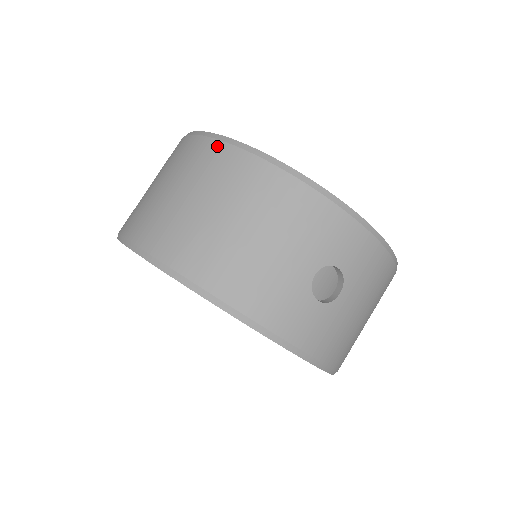
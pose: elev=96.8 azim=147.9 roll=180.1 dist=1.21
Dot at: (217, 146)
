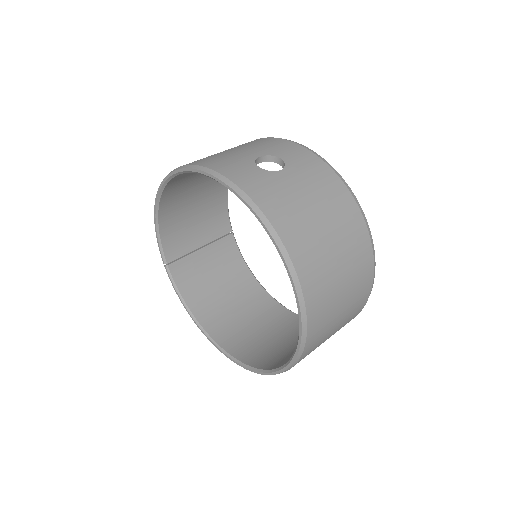
Dot at: occluded
